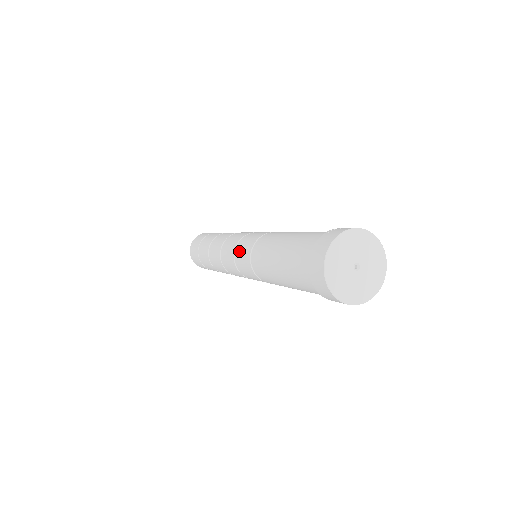
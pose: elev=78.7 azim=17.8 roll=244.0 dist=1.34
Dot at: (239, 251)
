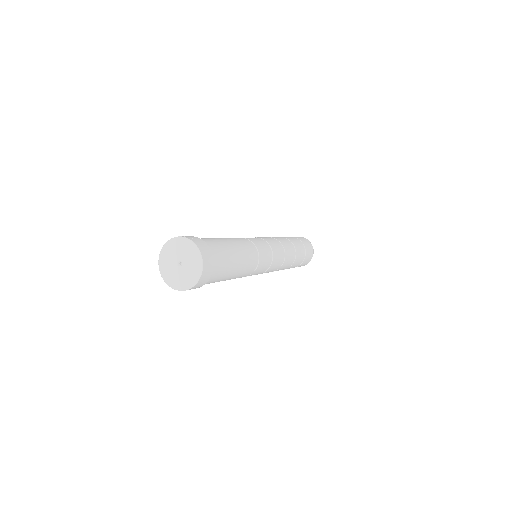
Dot at: occluded
